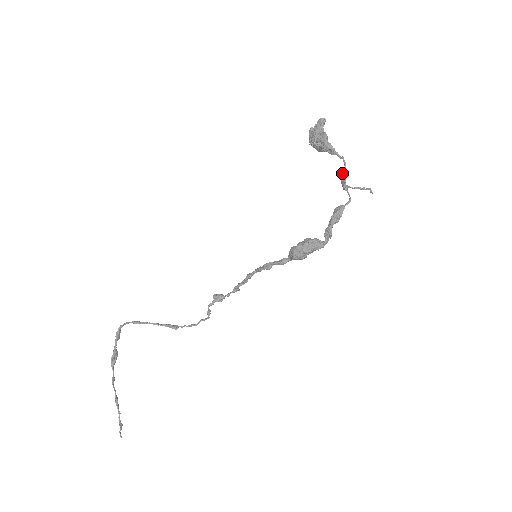
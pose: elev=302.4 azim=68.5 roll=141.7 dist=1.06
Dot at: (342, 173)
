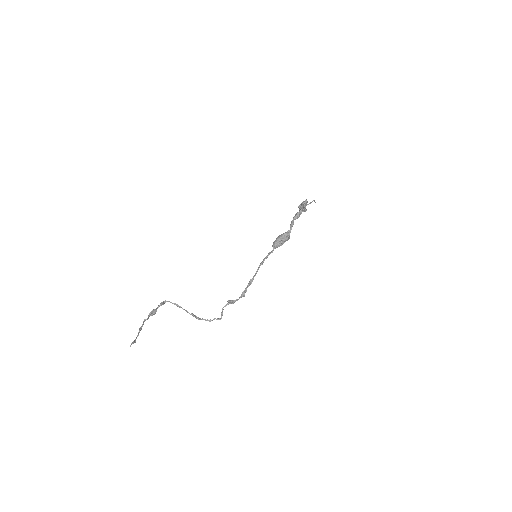
Dot at: (305, 203)
